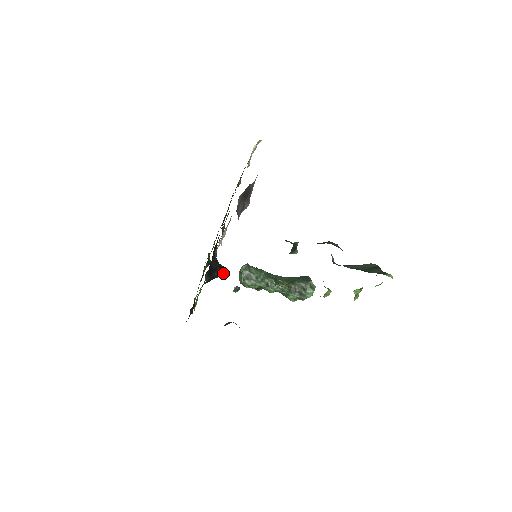
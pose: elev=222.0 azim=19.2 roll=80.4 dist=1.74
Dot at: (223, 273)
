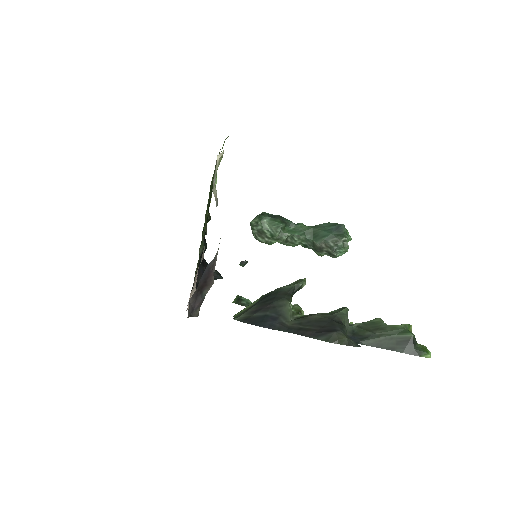
Dot at: (215, 279)
